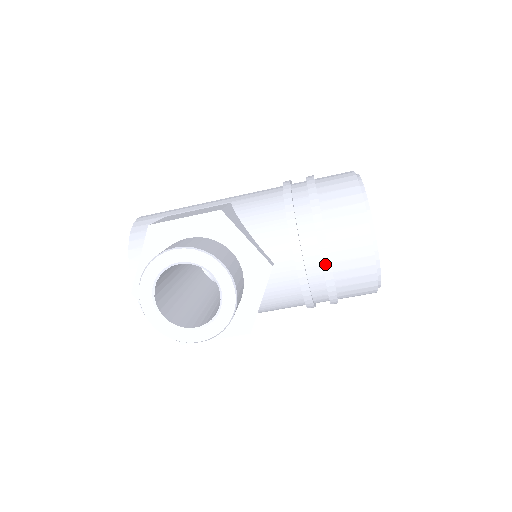
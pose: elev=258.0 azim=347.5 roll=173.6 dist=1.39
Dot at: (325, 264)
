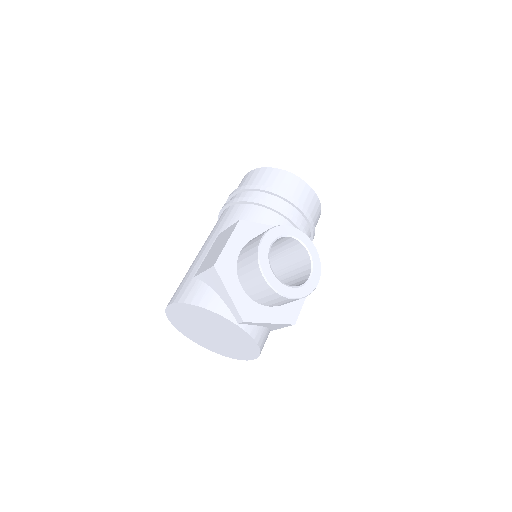
Dot at: (301, 209)
